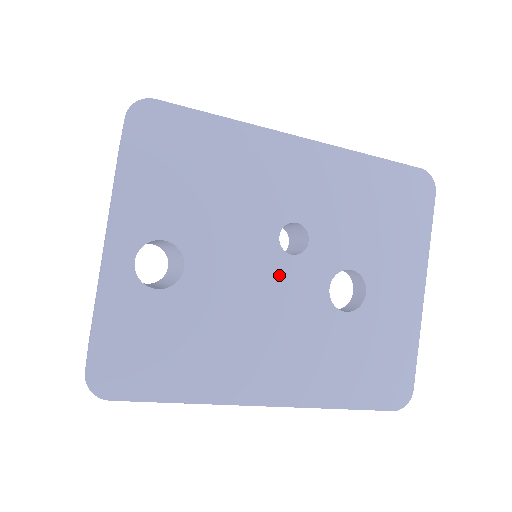
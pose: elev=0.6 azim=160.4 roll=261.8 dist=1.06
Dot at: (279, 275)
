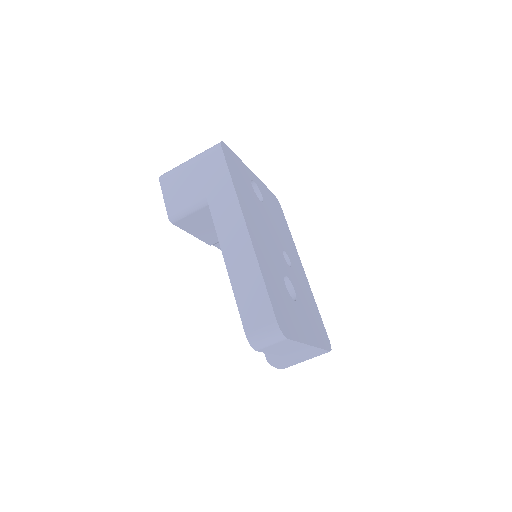
Dot at: (277, 247)
